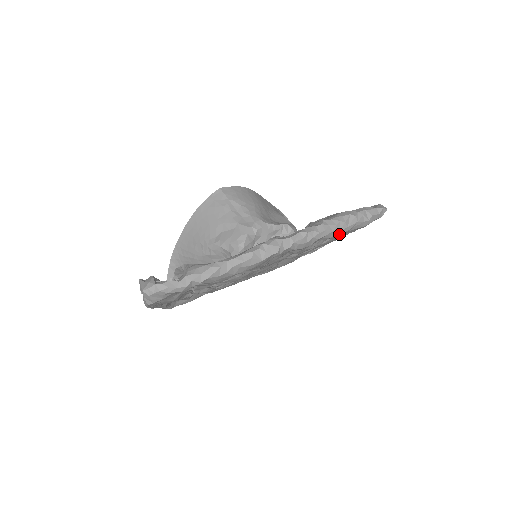
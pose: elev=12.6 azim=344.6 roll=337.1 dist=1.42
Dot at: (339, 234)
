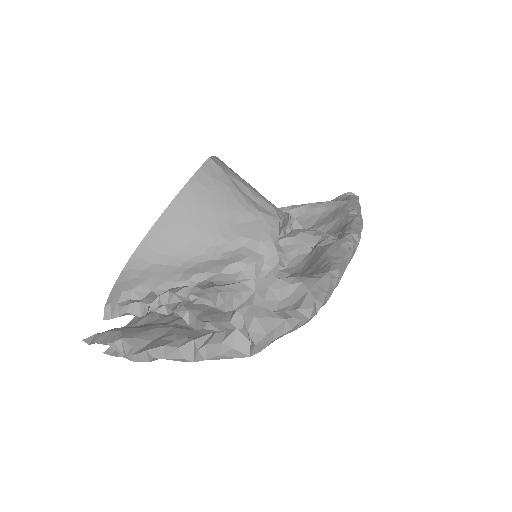
Dot at: occluded
